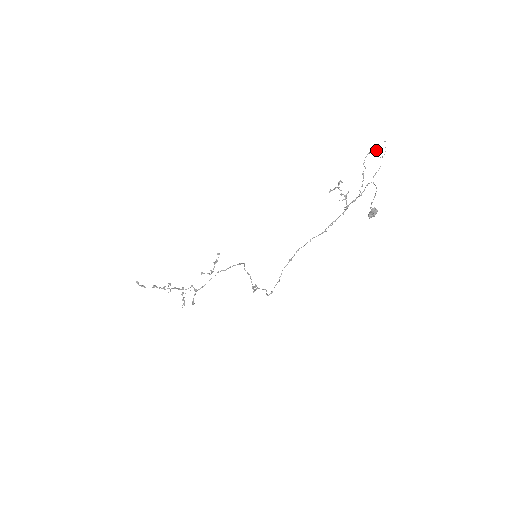
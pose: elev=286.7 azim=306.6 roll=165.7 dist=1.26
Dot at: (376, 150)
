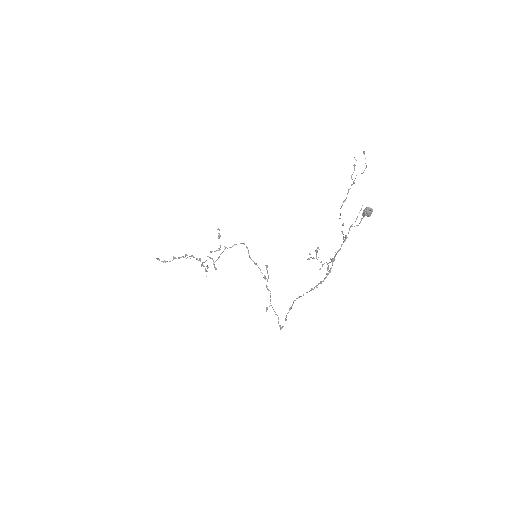
Dot at: (354, 169)
